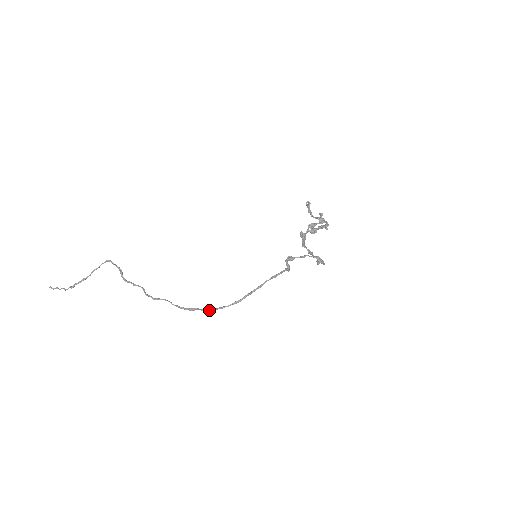
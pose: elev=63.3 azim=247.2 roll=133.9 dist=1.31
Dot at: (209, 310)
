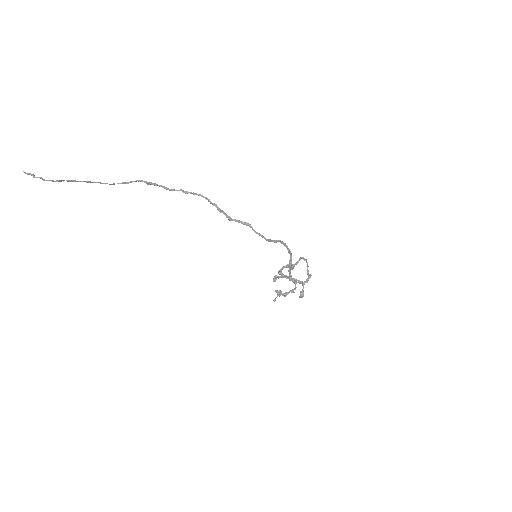
Dot at: occluded
